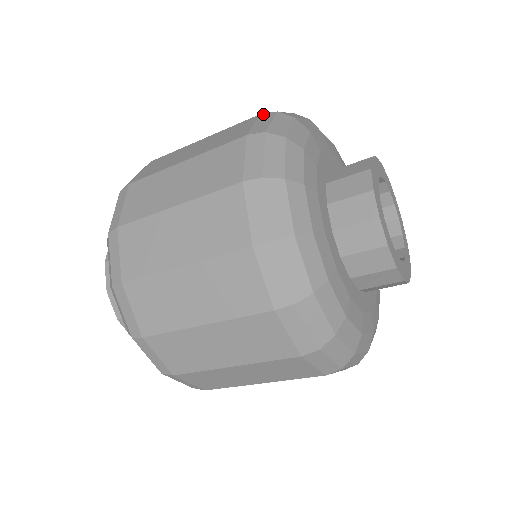
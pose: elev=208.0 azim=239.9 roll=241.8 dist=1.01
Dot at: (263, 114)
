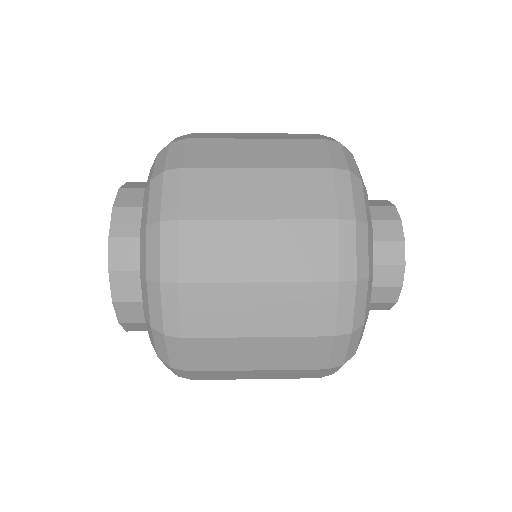
Dot at: (336, 171)
